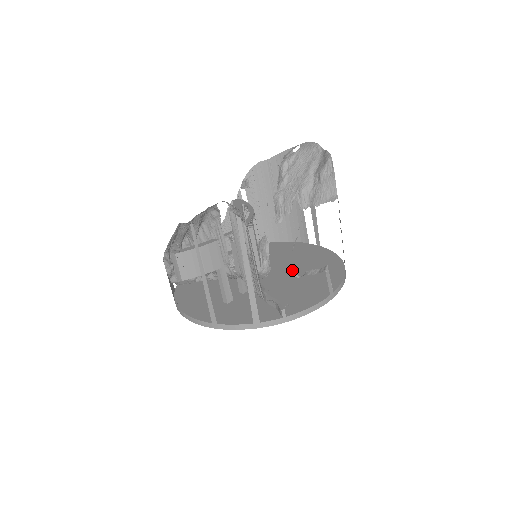
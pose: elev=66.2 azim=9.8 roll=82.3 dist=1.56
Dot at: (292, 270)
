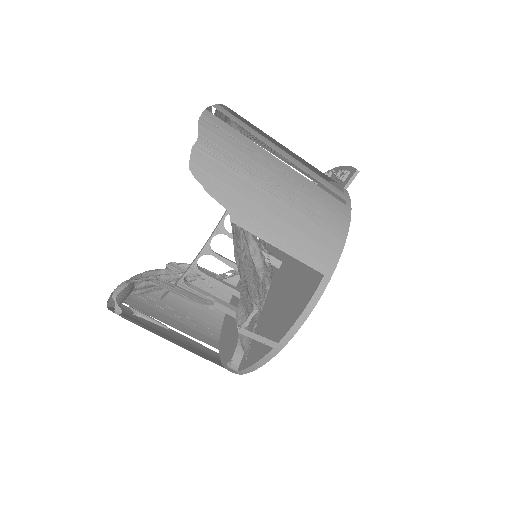
Dot at: (293, 269)
